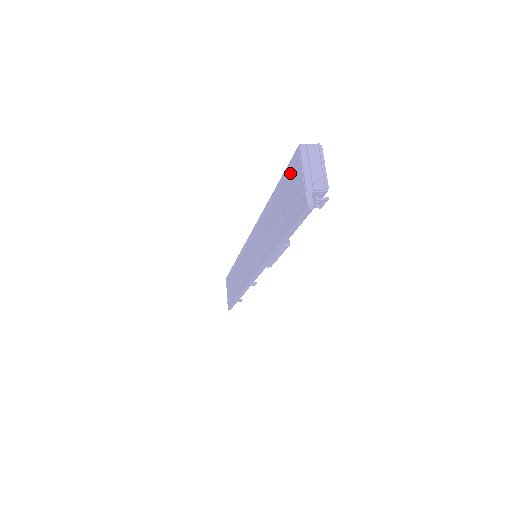
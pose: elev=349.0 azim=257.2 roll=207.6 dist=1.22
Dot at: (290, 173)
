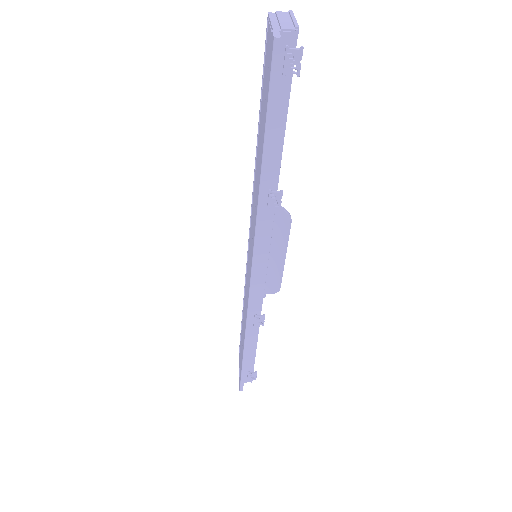
Dot at: (265, 62)
